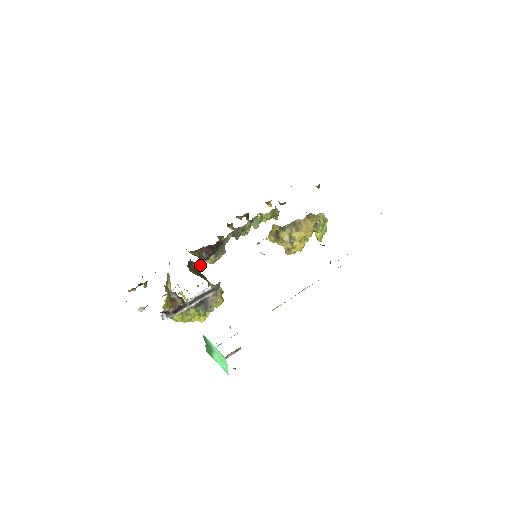
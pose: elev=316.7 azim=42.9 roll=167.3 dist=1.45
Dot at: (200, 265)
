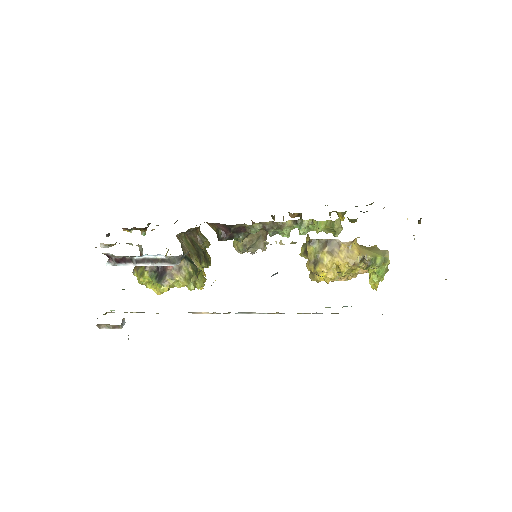
Dot at: (205, 240)
